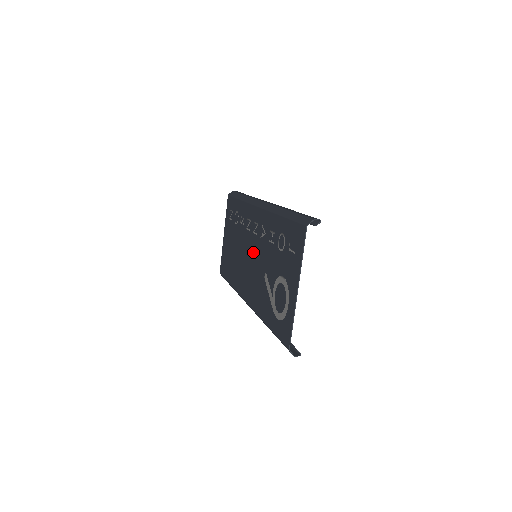
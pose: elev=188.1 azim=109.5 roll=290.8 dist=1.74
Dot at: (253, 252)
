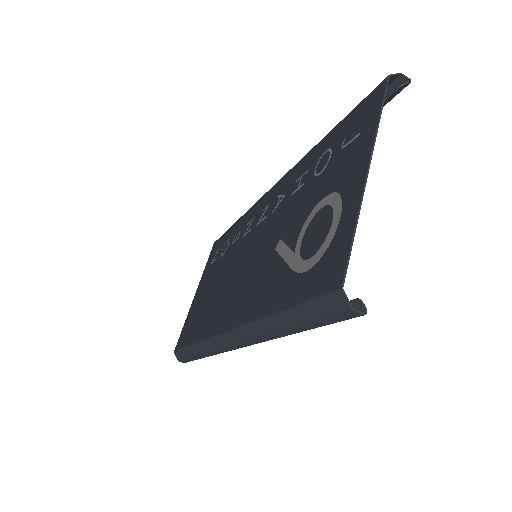
Dot at: (253, 246)
